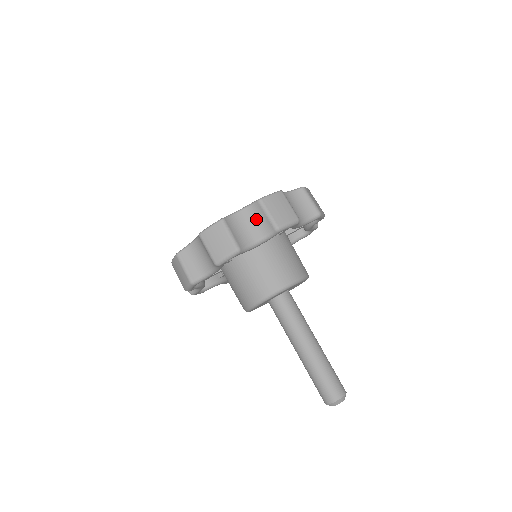
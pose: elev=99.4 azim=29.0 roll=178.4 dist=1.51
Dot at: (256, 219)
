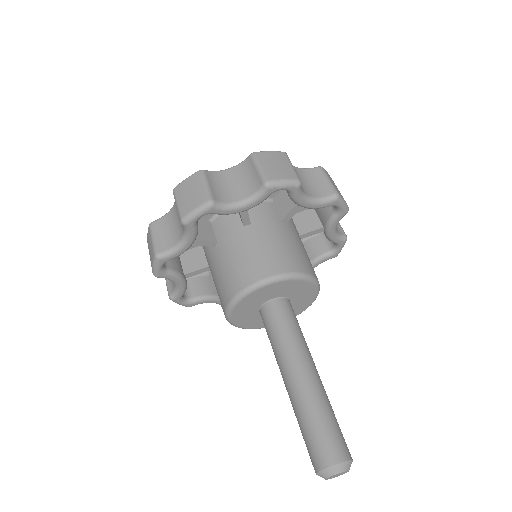
Dot at: (245, 177)
